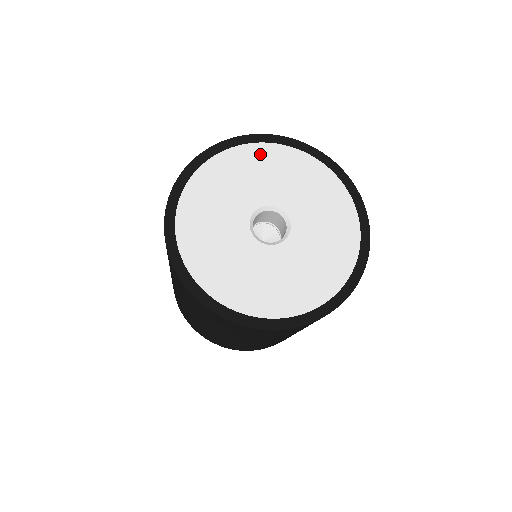
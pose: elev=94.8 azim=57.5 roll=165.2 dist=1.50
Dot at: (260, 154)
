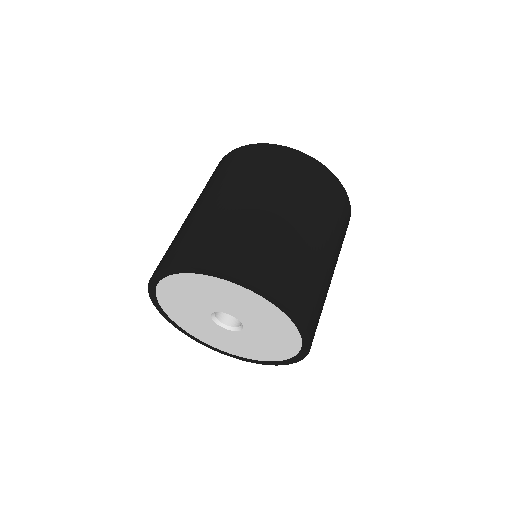
Dot at: (234, 290)
